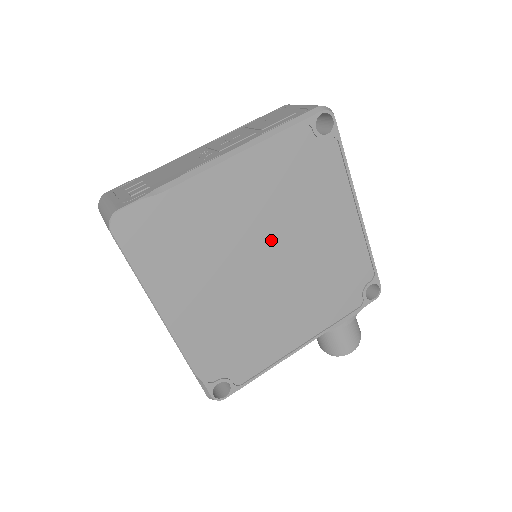
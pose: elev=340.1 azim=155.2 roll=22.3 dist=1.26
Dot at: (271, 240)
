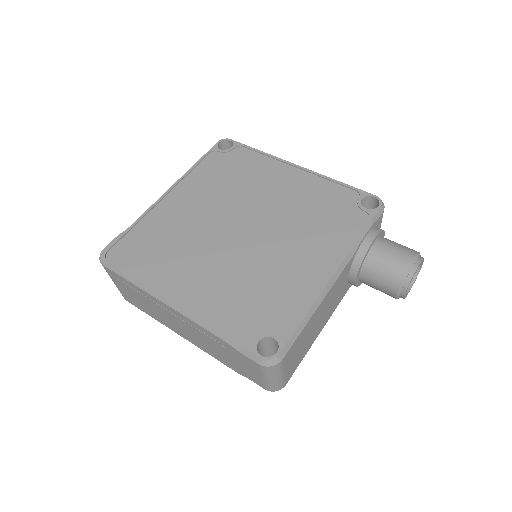
Dot at: (232, 215)
